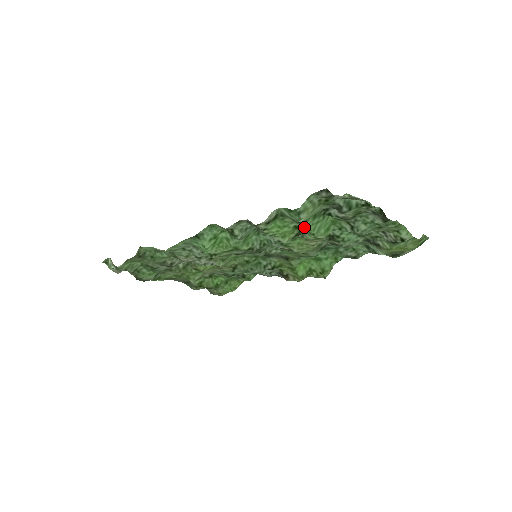
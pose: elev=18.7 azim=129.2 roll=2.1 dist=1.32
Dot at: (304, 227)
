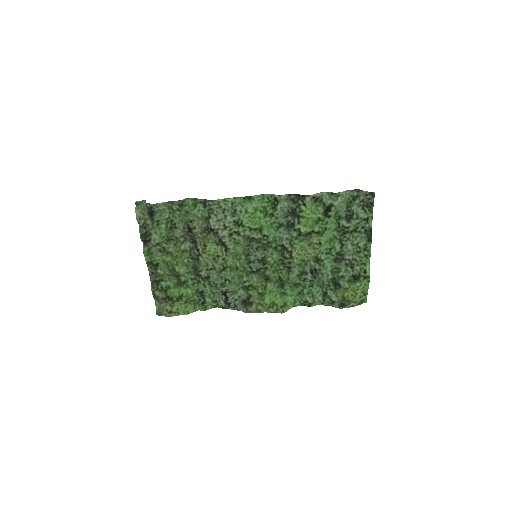
Dot at: (325, 220)
